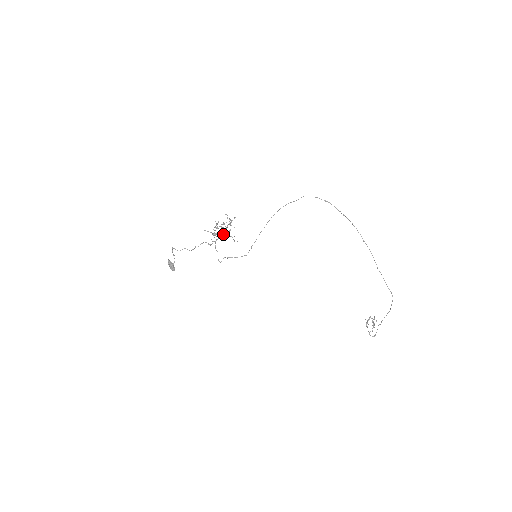
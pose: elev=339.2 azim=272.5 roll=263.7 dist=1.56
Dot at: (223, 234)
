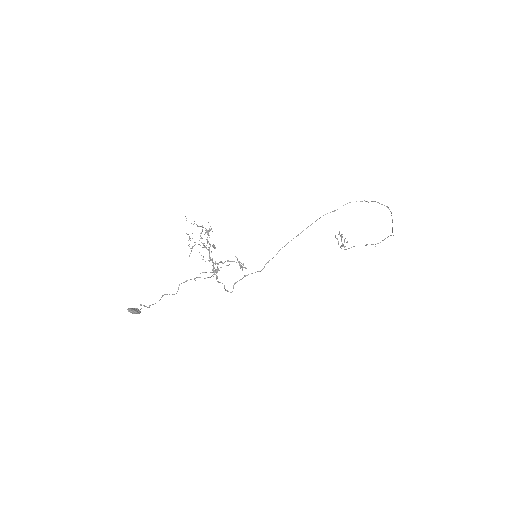
Dot at: occluded
